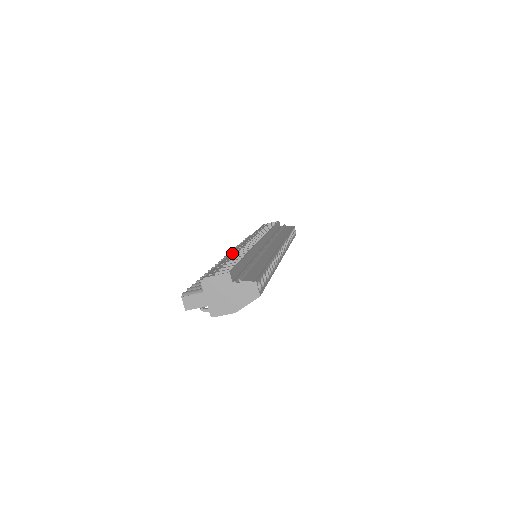
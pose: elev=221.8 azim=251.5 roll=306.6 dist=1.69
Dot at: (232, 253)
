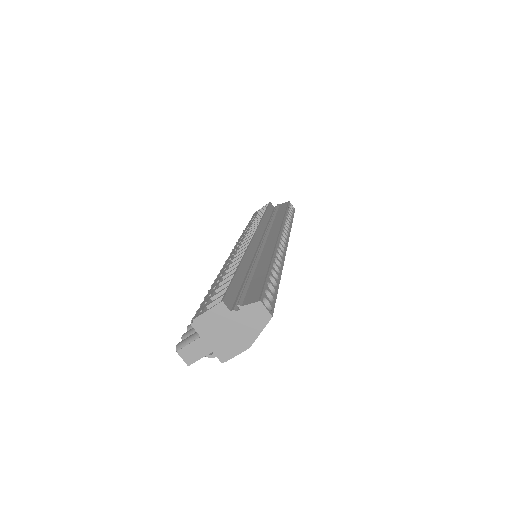
Dot at: (224, 266)
